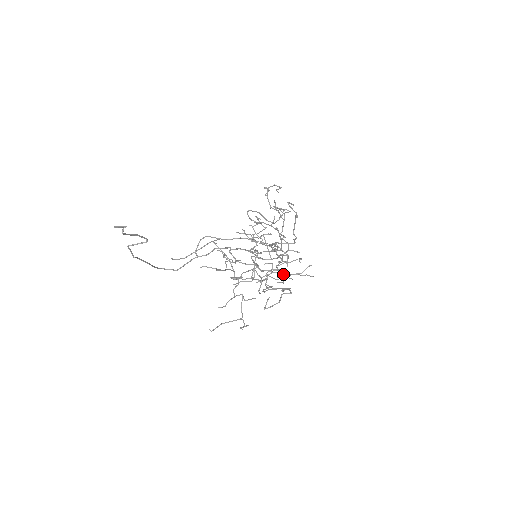
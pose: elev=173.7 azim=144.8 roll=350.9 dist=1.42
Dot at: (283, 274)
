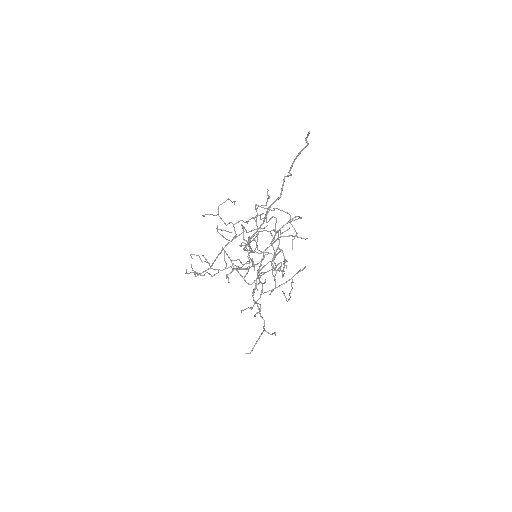
Dot at: (280, 267)
